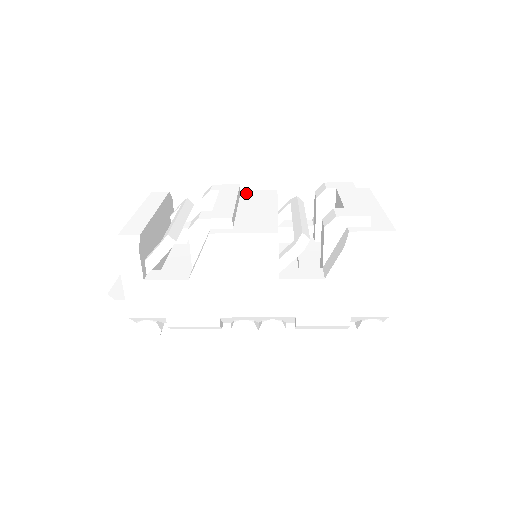
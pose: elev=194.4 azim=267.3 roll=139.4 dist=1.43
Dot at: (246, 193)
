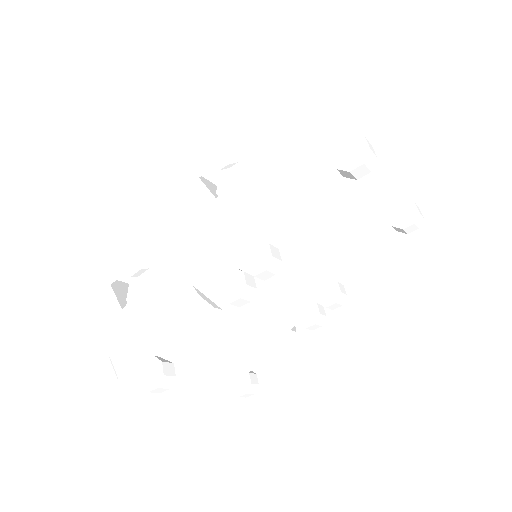
Dot at: occluded
